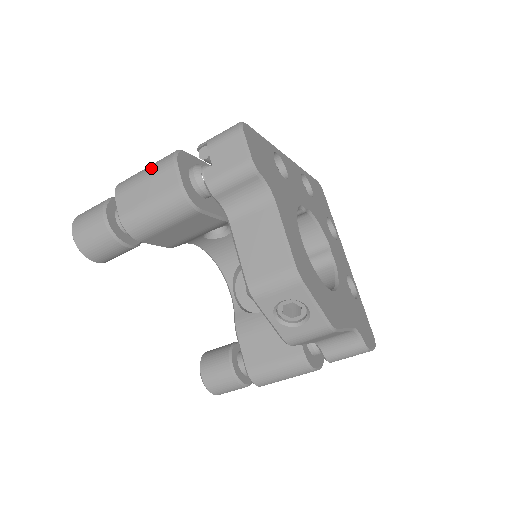
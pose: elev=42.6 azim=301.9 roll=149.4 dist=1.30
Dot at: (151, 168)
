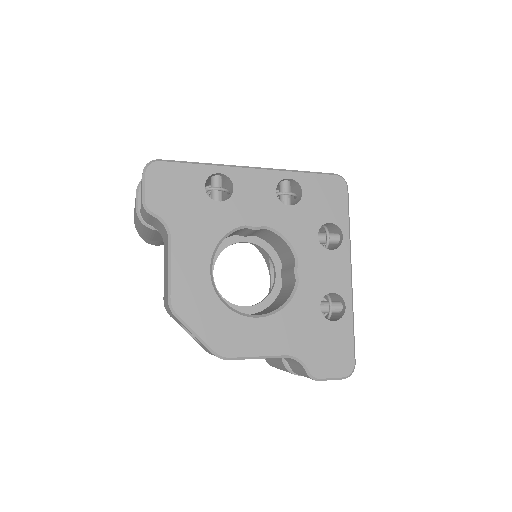
Dot at: occluded
